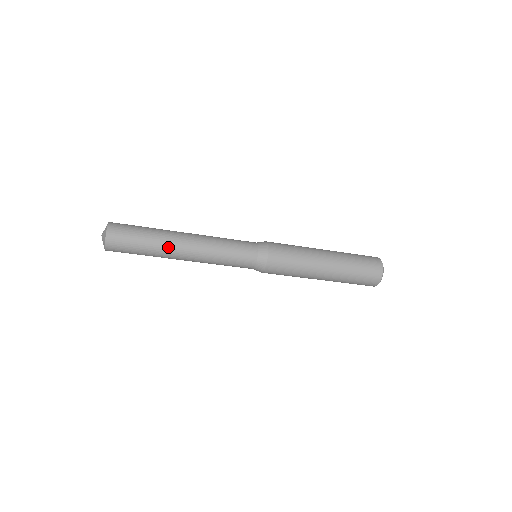
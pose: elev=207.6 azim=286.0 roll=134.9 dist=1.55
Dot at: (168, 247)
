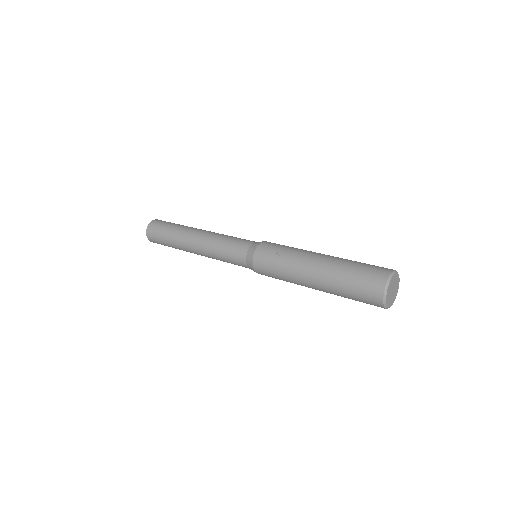
Dot at: (184, 250)
